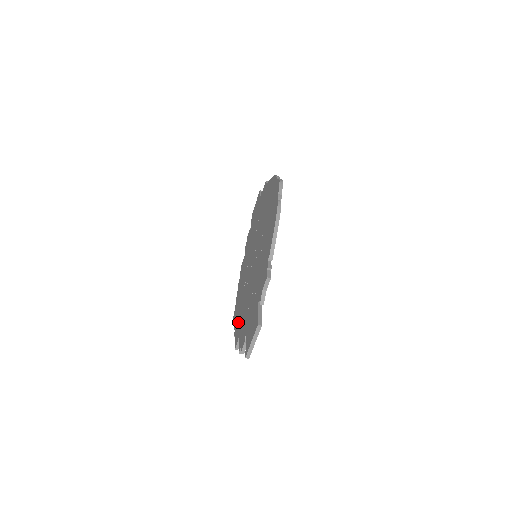
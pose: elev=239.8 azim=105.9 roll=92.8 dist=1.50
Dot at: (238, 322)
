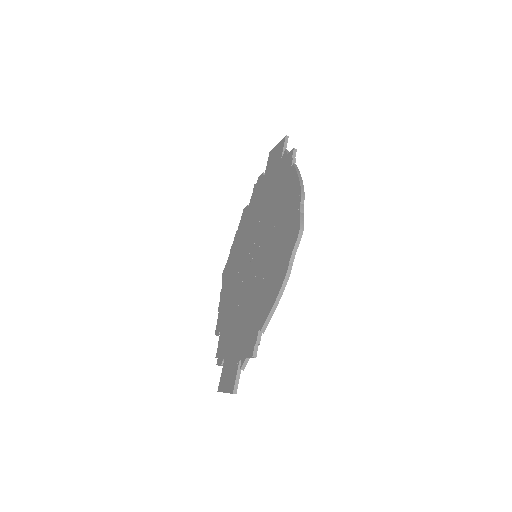
Dot at: (223, 305)
